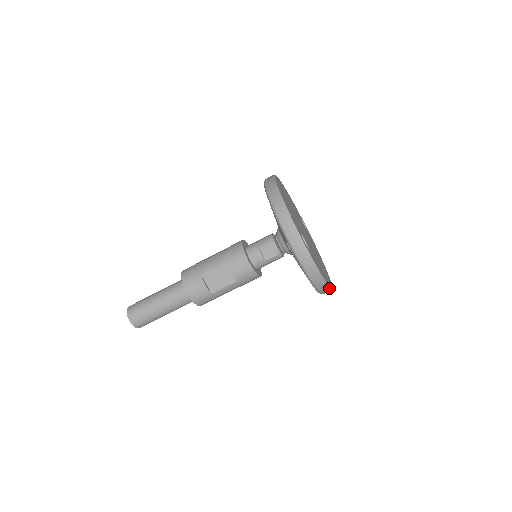
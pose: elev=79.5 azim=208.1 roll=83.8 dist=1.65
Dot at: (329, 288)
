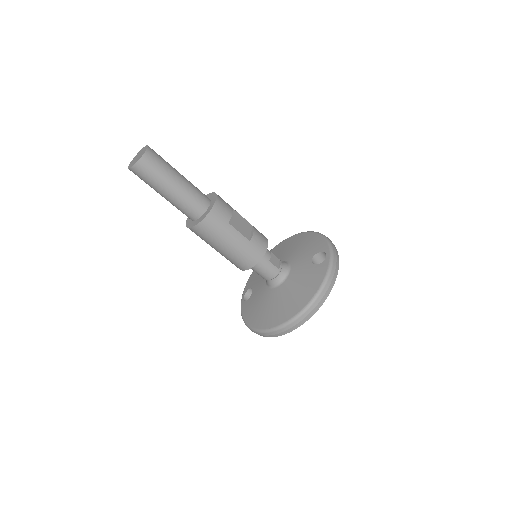
Dot at: (314, 312)
